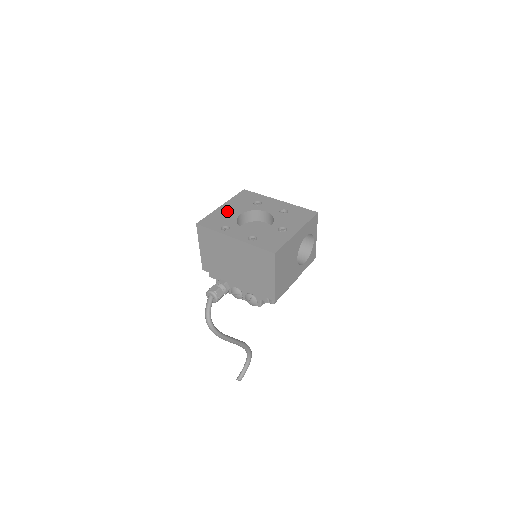
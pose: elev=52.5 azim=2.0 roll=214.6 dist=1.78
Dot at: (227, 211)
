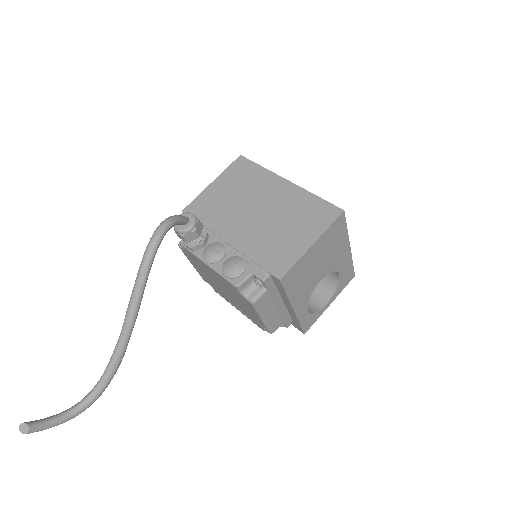
Dot at: occluded
